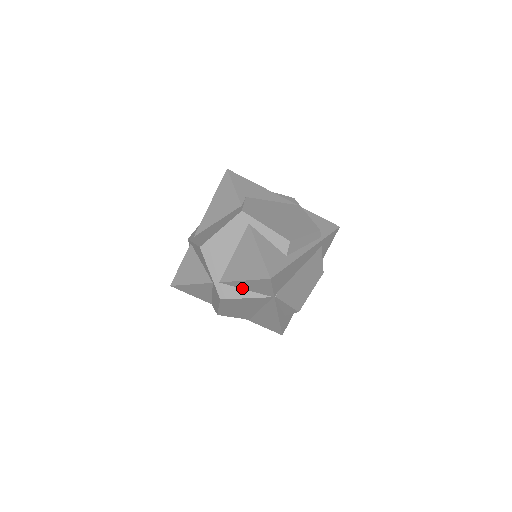
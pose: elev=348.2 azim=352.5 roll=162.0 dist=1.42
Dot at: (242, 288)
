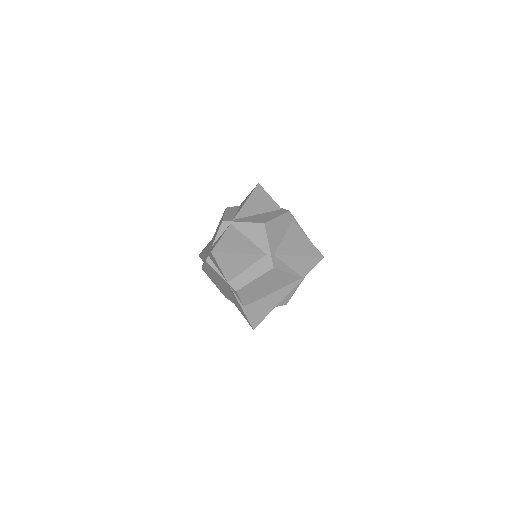
Dot at: (287, 264)
